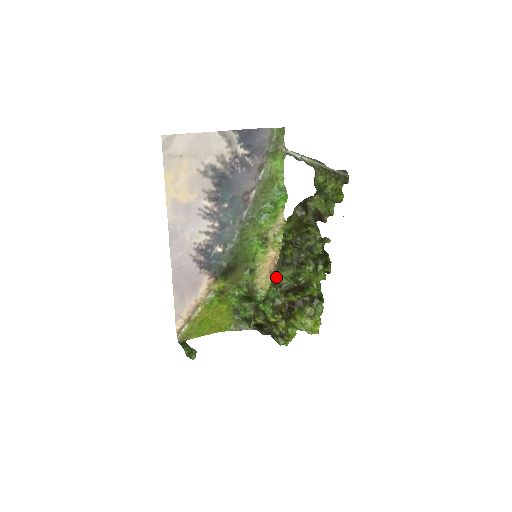
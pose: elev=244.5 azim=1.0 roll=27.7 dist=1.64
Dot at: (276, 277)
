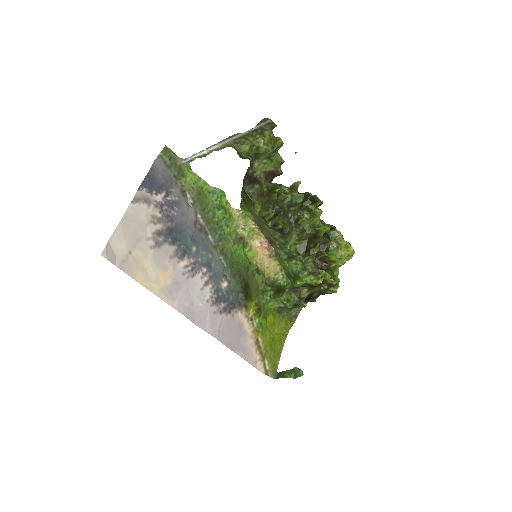
Dot at: (285, 253)
